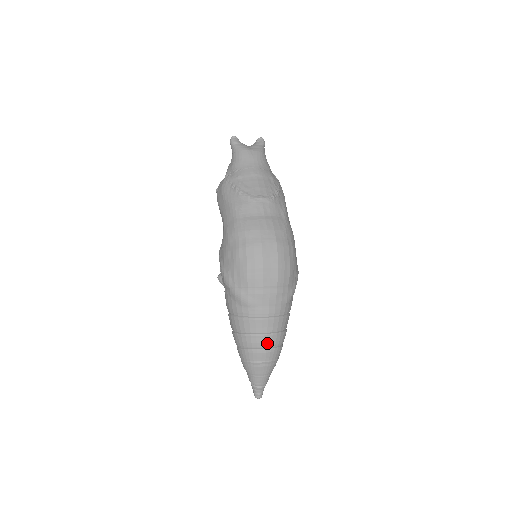
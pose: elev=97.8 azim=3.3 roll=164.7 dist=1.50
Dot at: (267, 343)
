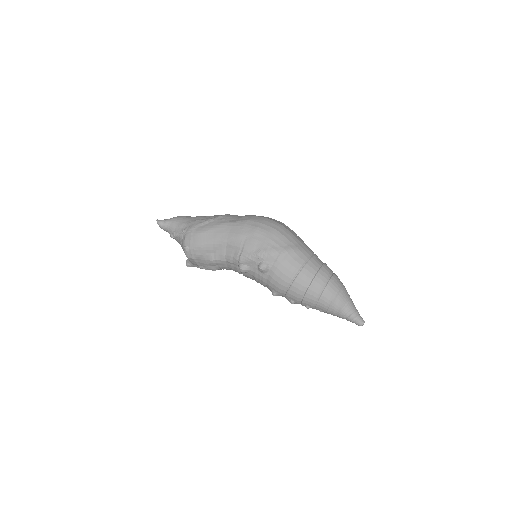
Dot at: (330, 270)
